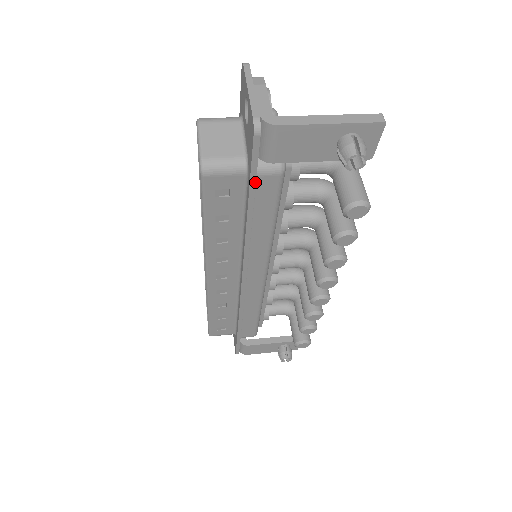
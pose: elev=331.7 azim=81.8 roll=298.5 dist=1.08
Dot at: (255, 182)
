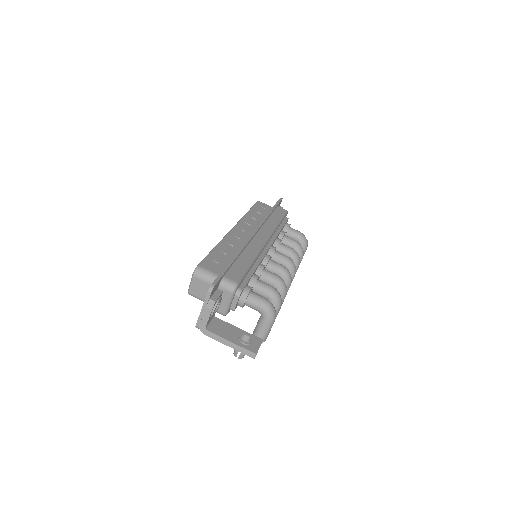
Dot at: occluded
